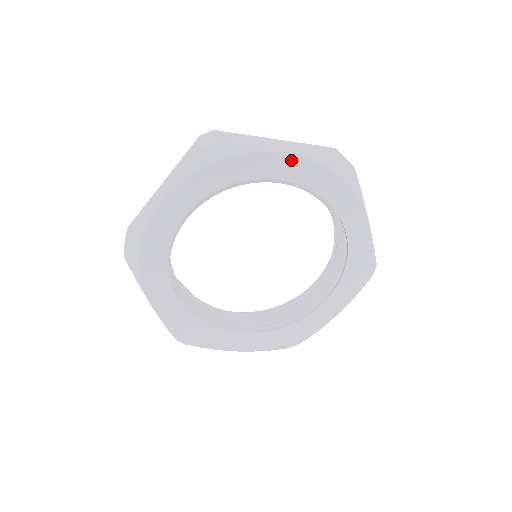
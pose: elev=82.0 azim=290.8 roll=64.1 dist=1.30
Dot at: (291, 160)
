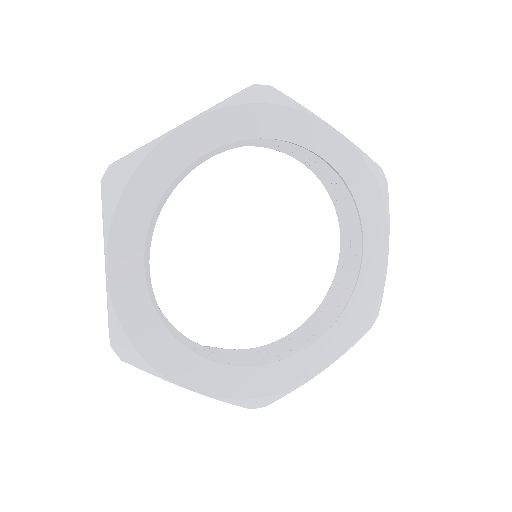
Dot at: (200, 124)
